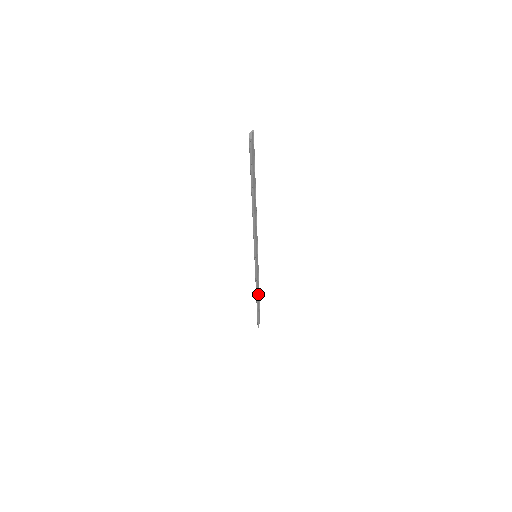
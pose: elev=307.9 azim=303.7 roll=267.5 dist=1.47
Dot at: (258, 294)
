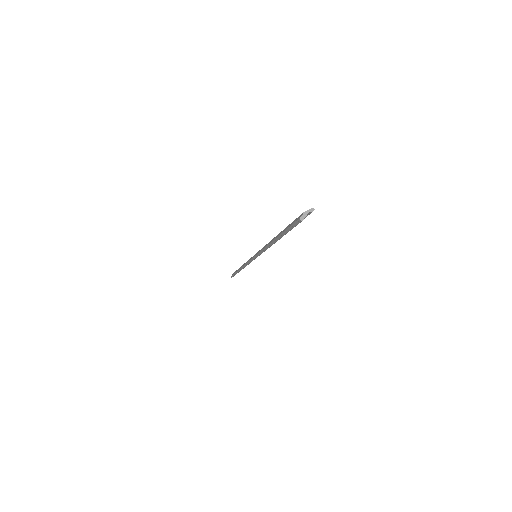
Dot at: occluded
